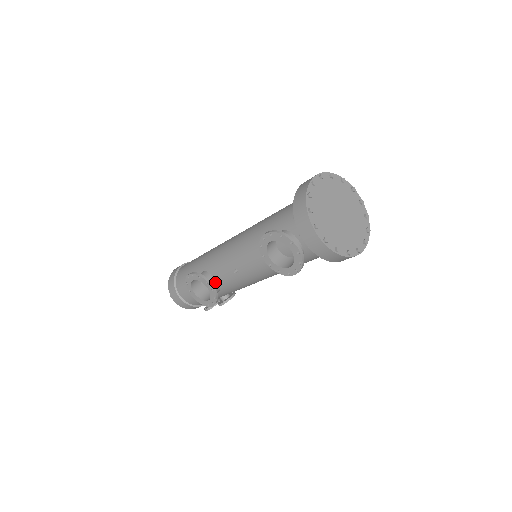
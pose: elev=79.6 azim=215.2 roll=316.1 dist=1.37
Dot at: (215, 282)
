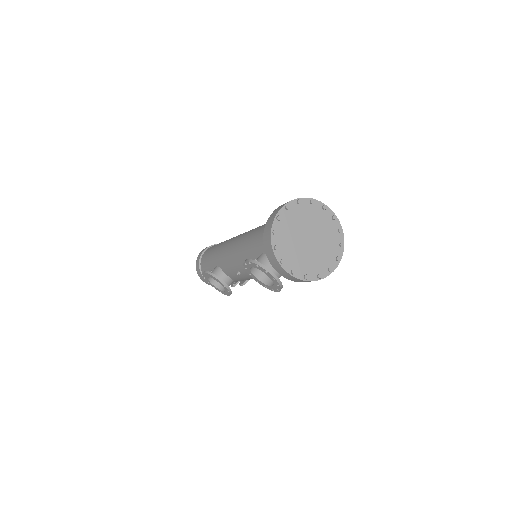
Dot at: (227, 277)
